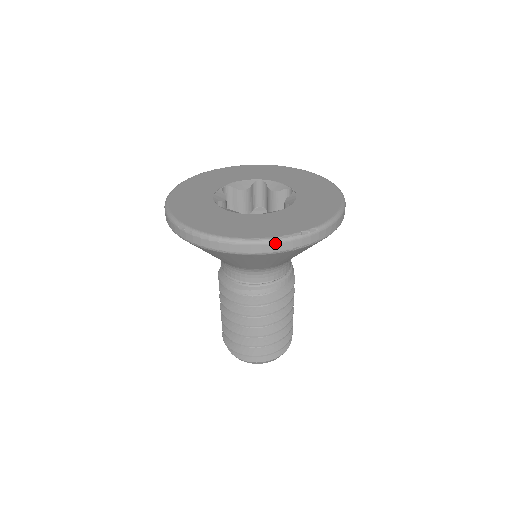
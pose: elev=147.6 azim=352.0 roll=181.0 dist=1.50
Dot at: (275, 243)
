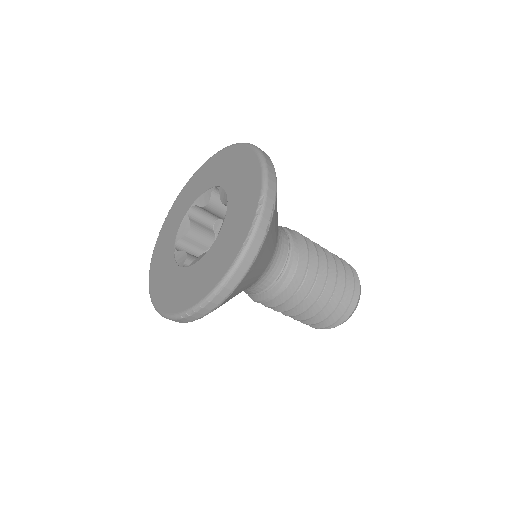
Dot at: (250, 246)
